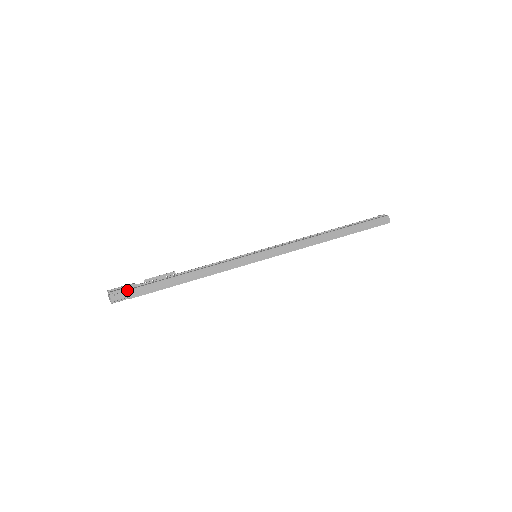
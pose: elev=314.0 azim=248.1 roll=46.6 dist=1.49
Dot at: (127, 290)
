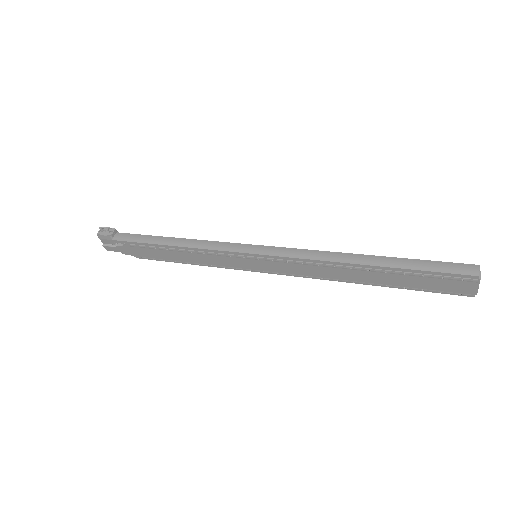
Dot at: occluded
